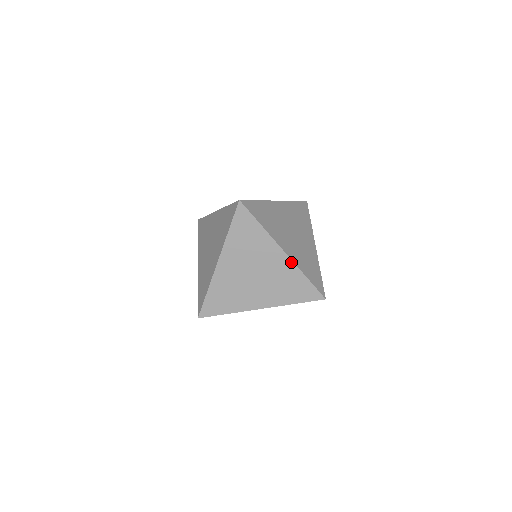
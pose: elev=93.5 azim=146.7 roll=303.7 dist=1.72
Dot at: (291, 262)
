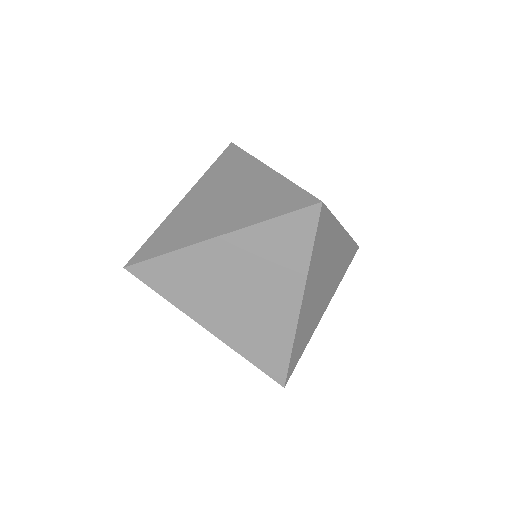
Dot at: (295, 321)
